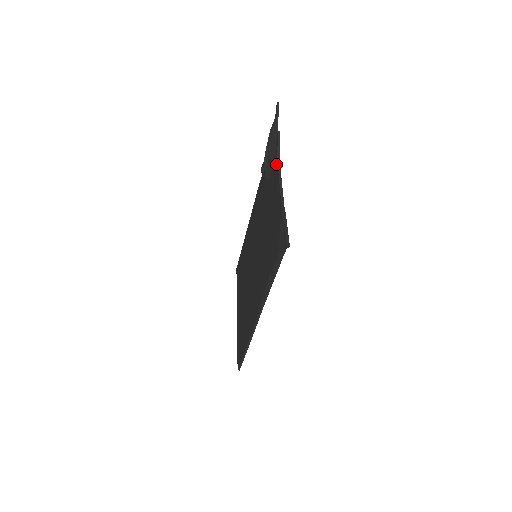
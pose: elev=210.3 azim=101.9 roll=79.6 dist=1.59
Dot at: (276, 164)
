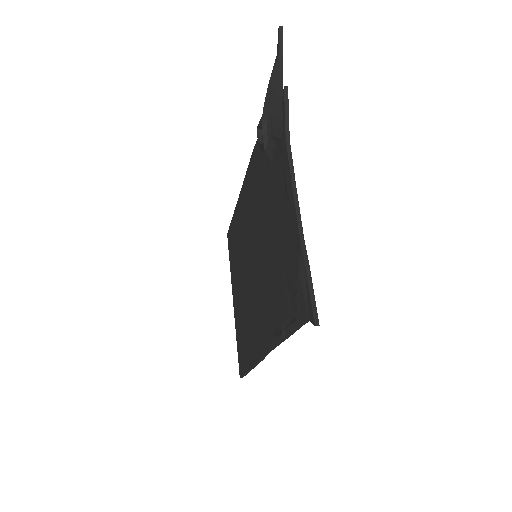
Dot at: (284, 148)
